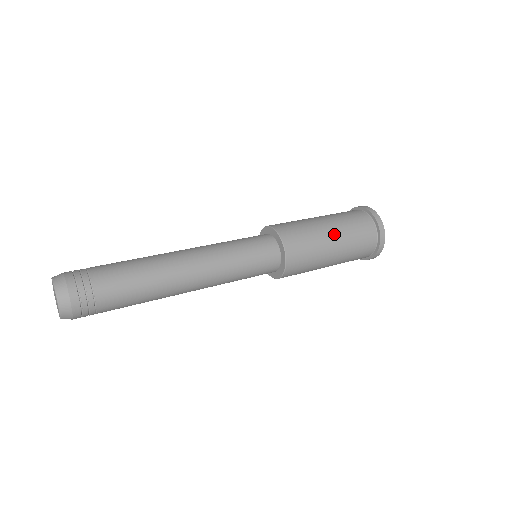
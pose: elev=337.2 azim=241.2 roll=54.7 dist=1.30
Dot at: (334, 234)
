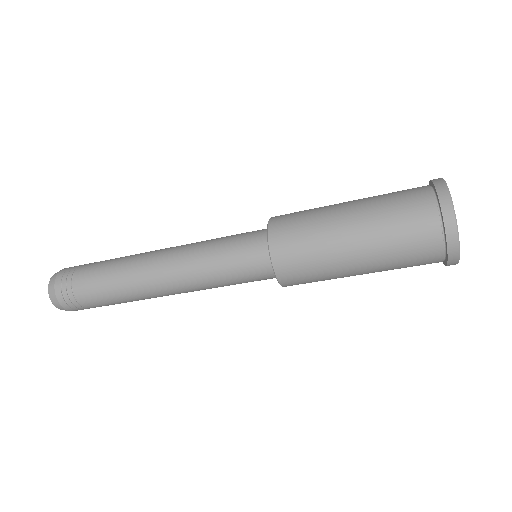
Dot at: (350, 210)
